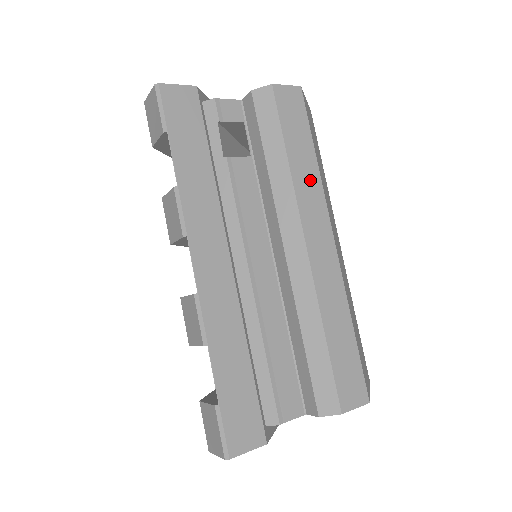
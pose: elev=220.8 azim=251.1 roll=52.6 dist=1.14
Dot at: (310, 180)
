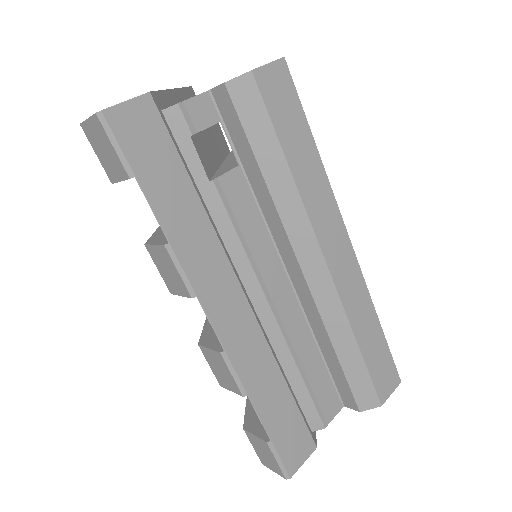
Dot at: (317, 184)
